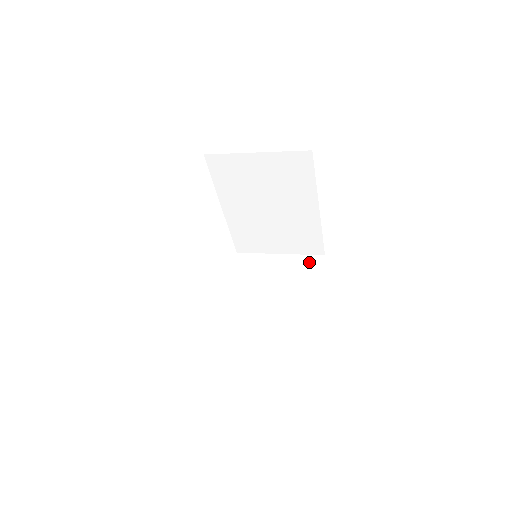
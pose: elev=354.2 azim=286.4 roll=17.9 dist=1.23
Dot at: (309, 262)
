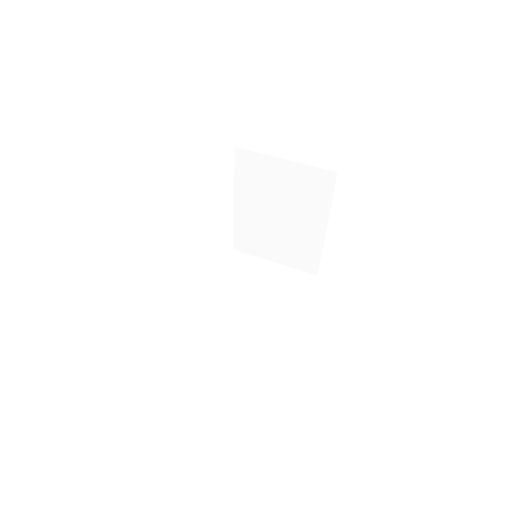
Dot at: (301, 278)
